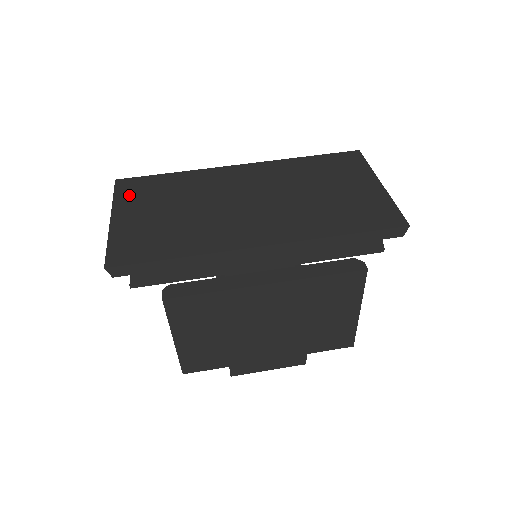
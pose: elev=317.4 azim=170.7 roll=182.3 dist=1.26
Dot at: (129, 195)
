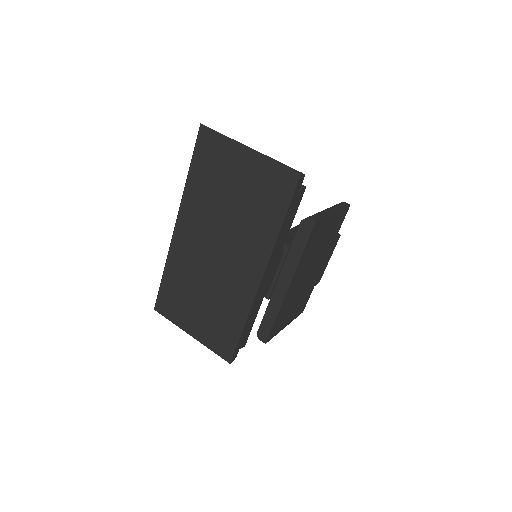
Dot at: (174, 313)
